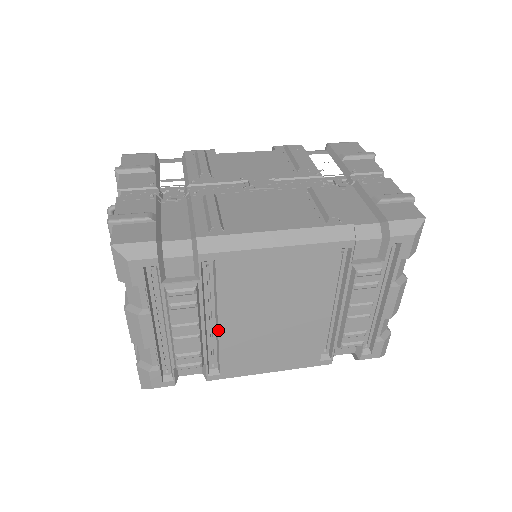
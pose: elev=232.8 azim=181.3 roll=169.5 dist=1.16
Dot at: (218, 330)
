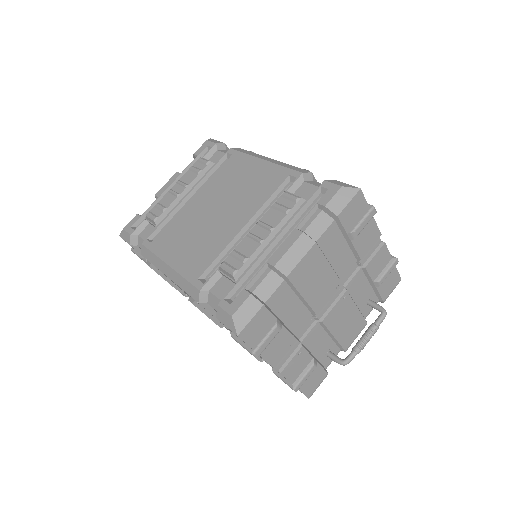
Dot at: (188, 203)
